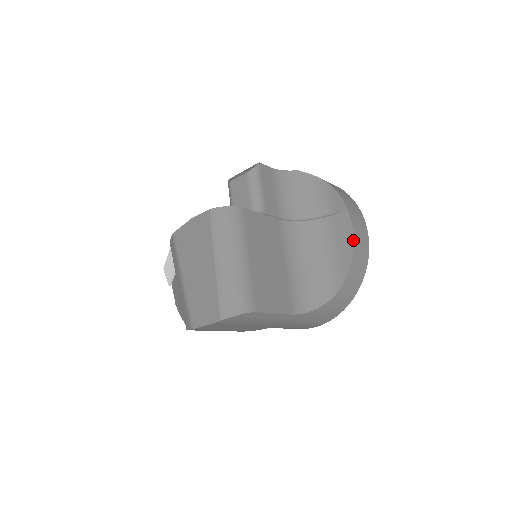
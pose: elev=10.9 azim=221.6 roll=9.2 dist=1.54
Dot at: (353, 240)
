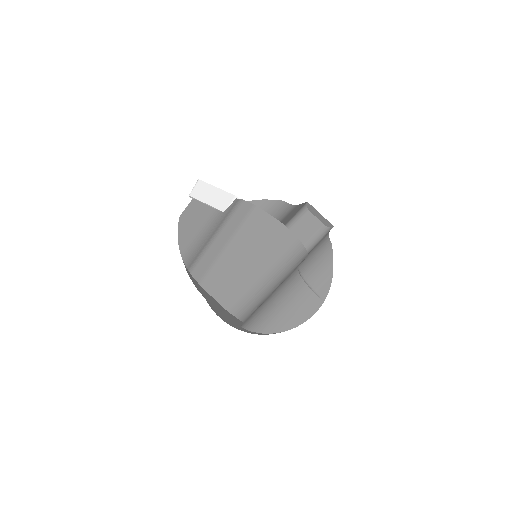
Dot at: occluded
